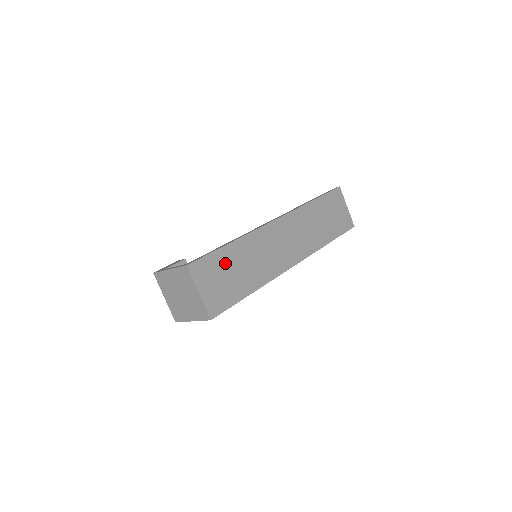
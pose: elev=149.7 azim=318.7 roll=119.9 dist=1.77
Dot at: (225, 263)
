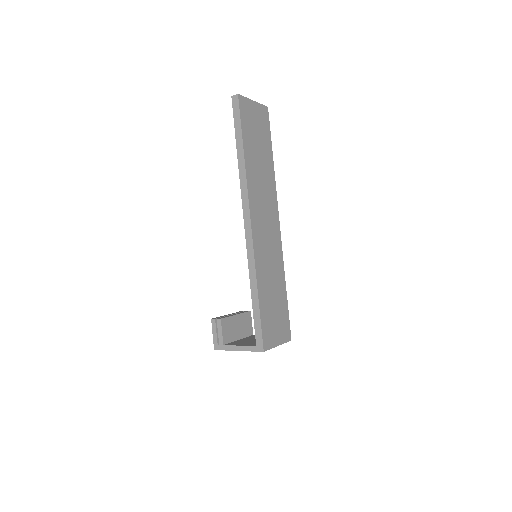
Dot at: (268, 308)
